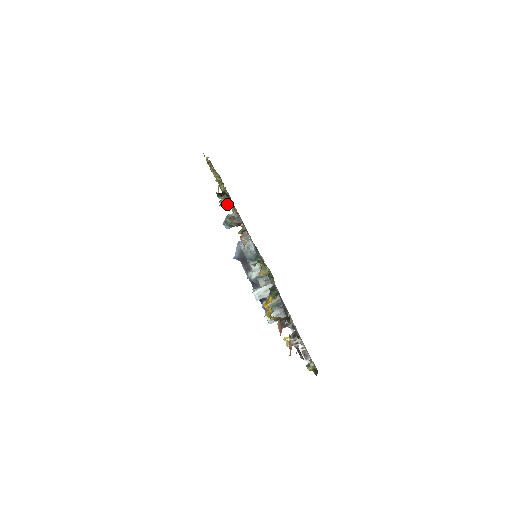
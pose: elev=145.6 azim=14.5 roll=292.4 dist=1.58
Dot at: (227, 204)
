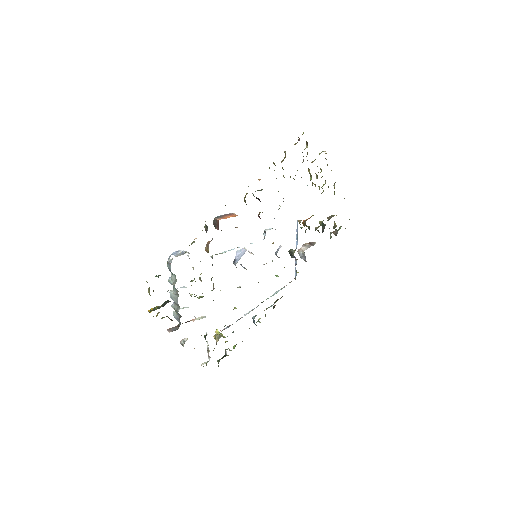
Dot at: occluded
